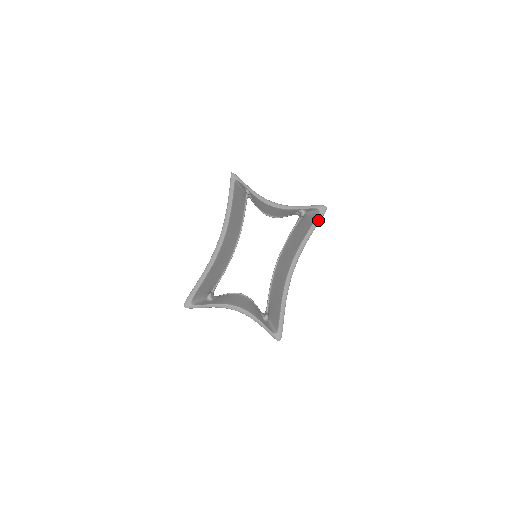
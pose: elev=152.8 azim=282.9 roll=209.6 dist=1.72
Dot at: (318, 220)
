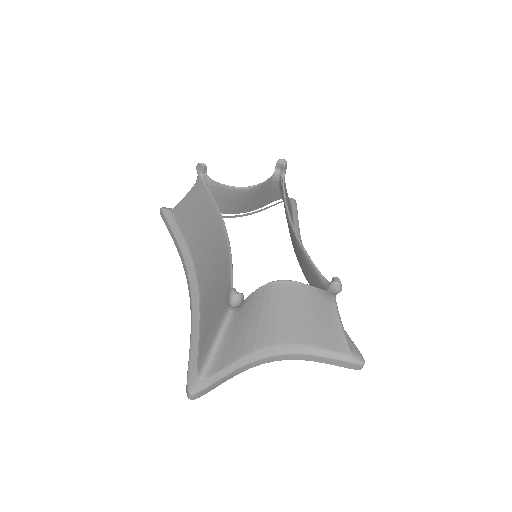
Dot at: (295, 212)
